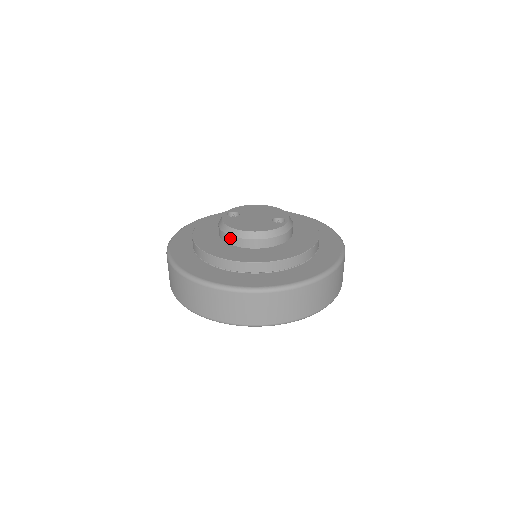
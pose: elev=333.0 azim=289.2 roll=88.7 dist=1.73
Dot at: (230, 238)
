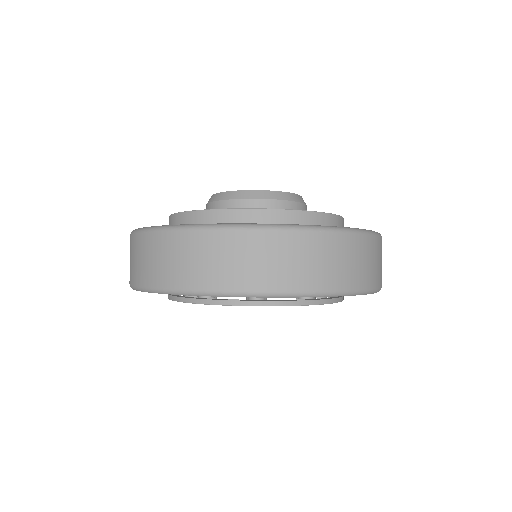
Dot at: (259, 203)
